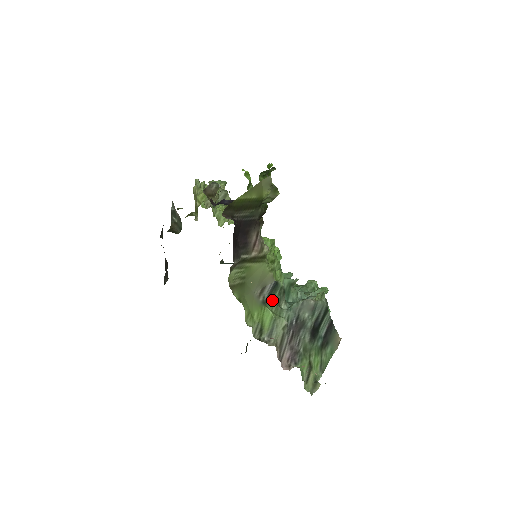
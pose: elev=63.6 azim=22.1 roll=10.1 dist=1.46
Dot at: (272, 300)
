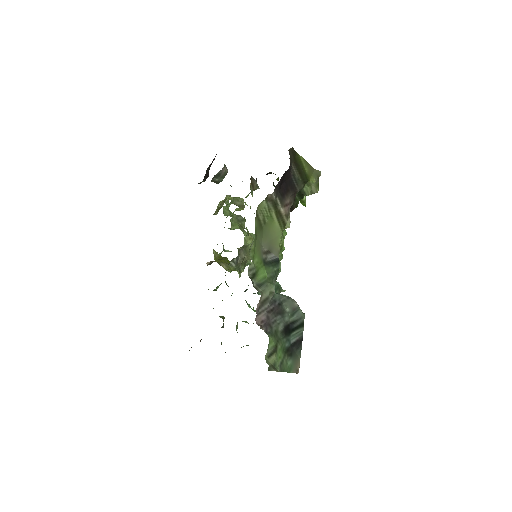
Dot at: (269, 268)
